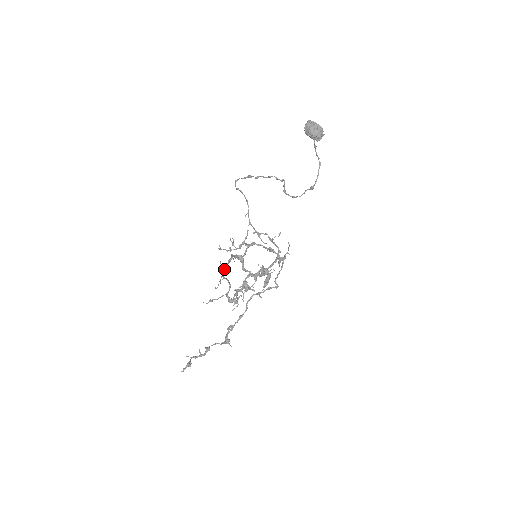
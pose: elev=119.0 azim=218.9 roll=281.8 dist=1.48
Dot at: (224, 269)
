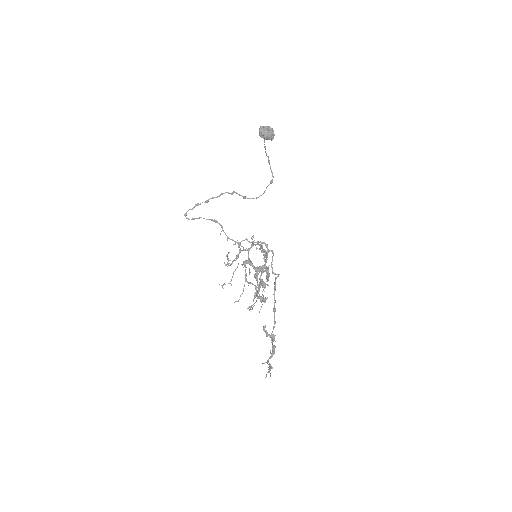
Dot at: (245, 275)
